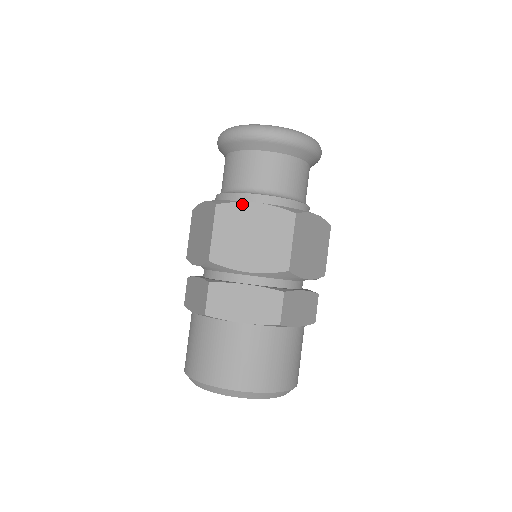
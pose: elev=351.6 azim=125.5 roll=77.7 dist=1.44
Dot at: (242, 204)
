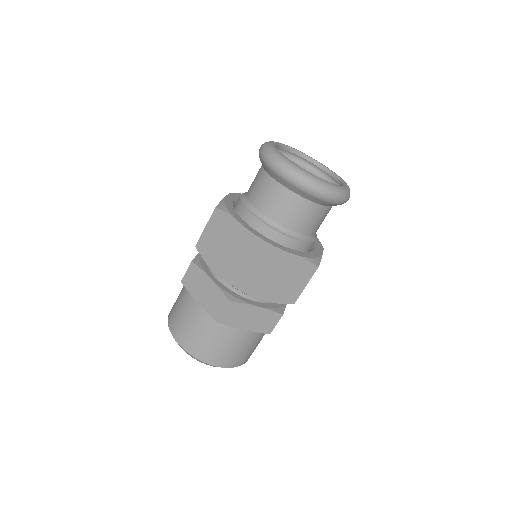
Dot at: (230, 217)
